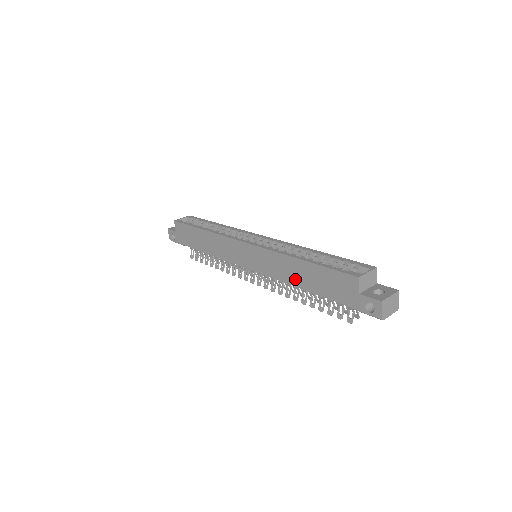
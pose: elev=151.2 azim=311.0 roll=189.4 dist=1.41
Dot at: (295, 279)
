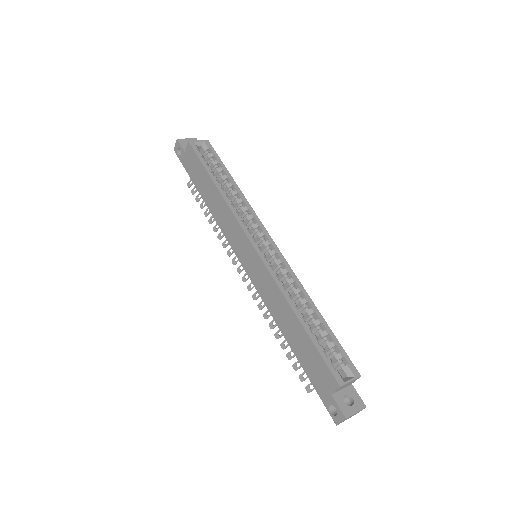
Dot at: (282, 322)
